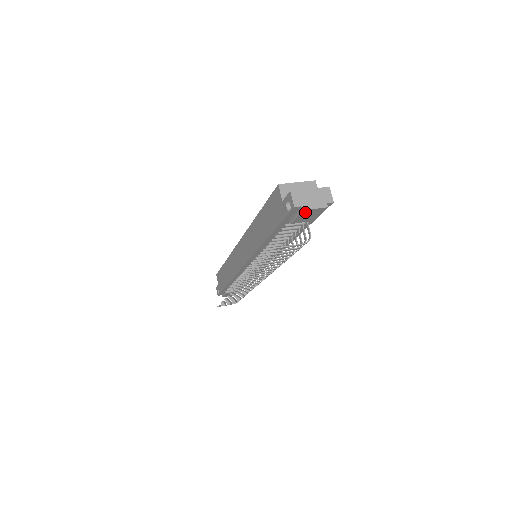
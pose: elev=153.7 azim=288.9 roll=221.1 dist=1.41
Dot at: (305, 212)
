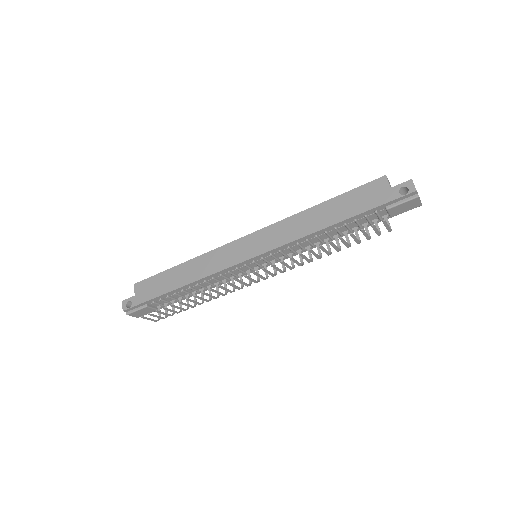
Dot at: (414, 200)
